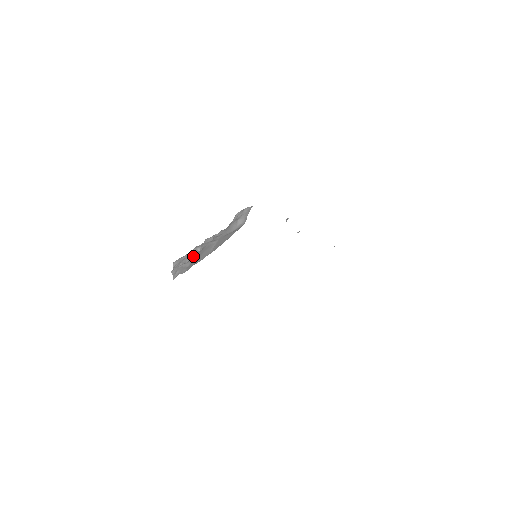
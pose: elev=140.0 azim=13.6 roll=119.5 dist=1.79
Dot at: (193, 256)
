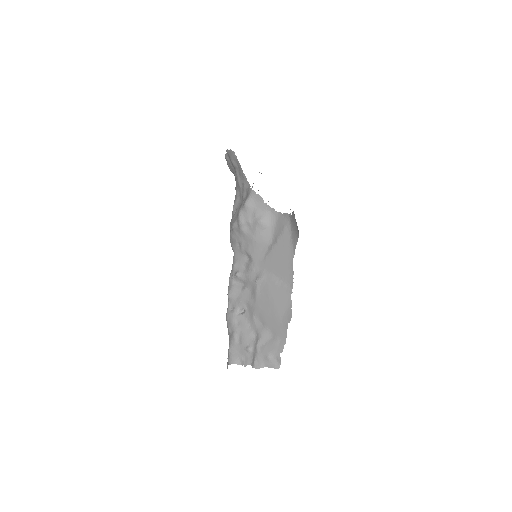
Dot at: (250, 324)
